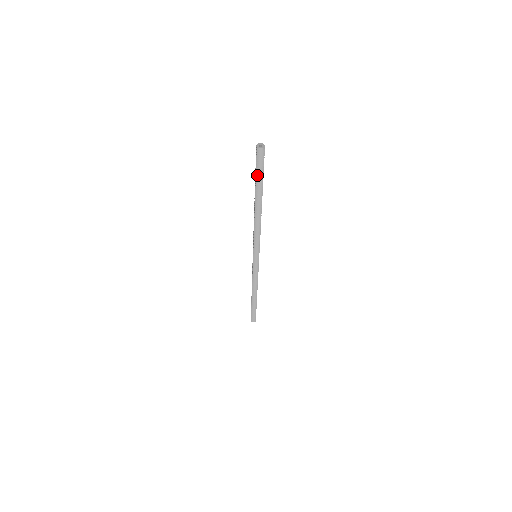
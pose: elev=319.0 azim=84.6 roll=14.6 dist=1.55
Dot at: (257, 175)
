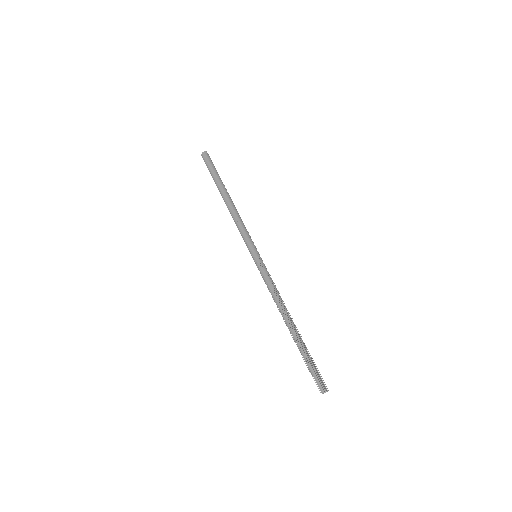
Dot at: (213, 169)
